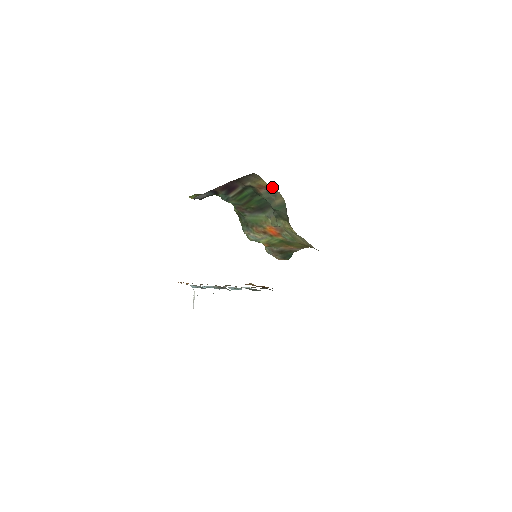
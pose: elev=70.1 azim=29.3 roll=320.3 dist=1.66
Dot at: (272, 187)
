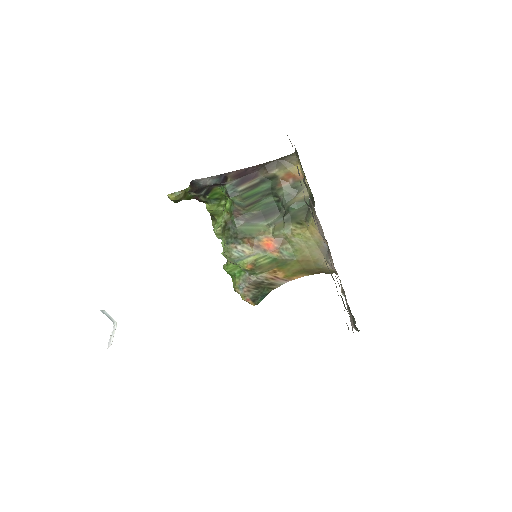
Dot at: (303, 176)
